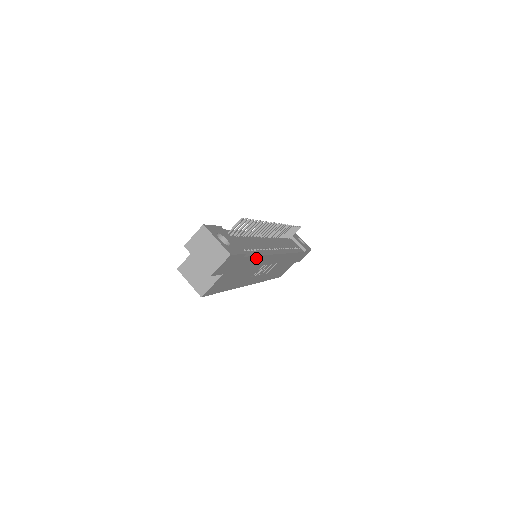
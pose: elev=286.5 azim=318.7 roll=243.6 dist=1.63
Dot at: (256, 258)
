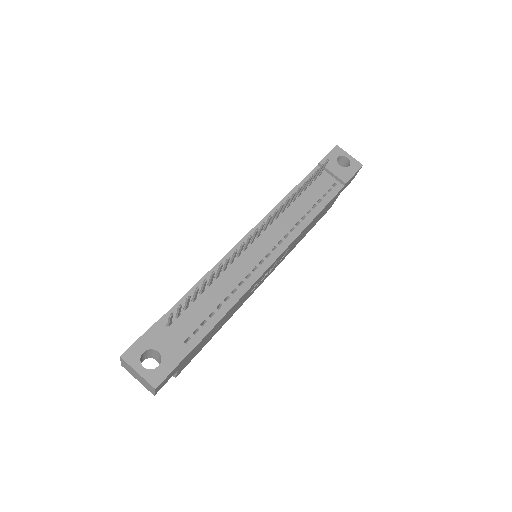
Dot at: (223, 316)
